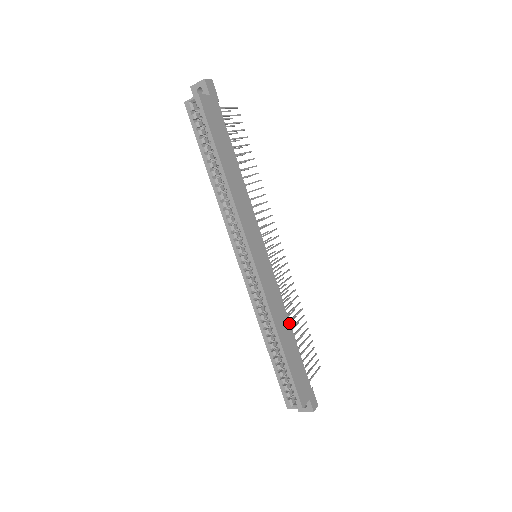
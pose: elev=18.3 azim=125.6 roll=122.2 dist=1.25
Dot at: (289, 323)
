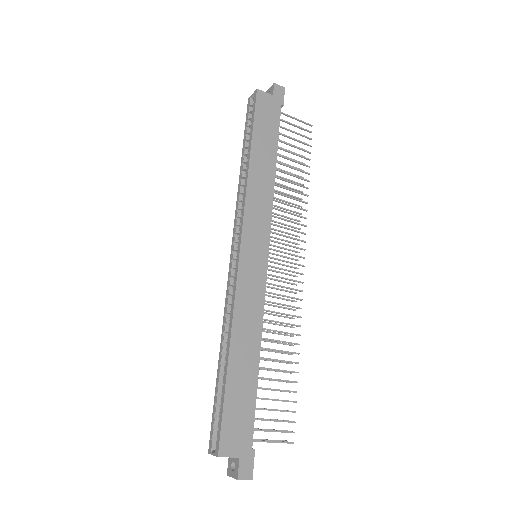
Dot at: (259, 346)
